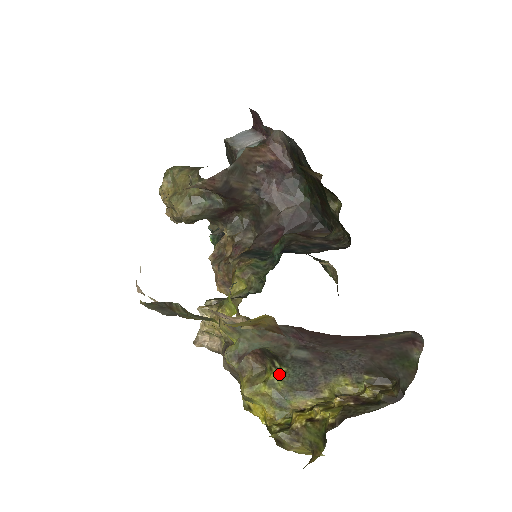
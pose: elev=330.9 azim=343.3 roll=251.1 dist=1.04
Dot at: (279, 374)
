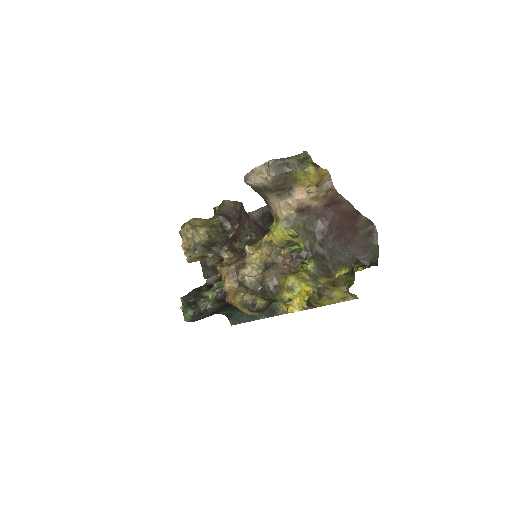
Dot at: (311, 262)
